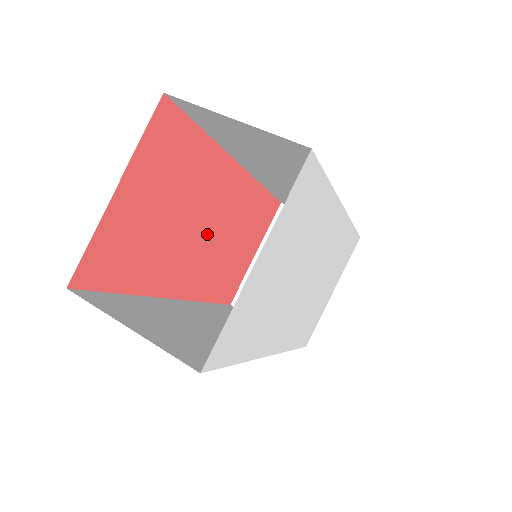
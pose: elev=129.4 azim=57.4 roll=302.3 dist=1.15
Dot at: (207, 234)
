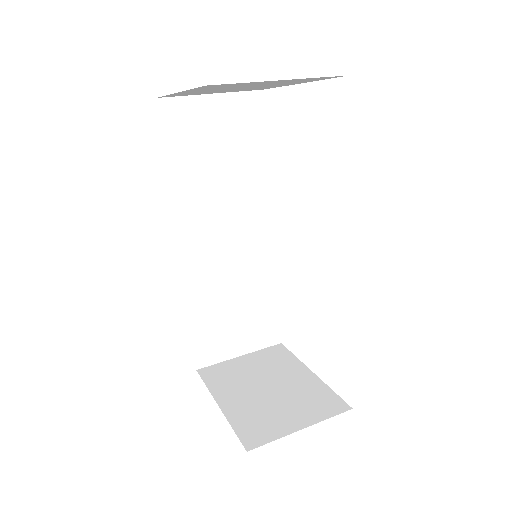
Dot at: occluded
